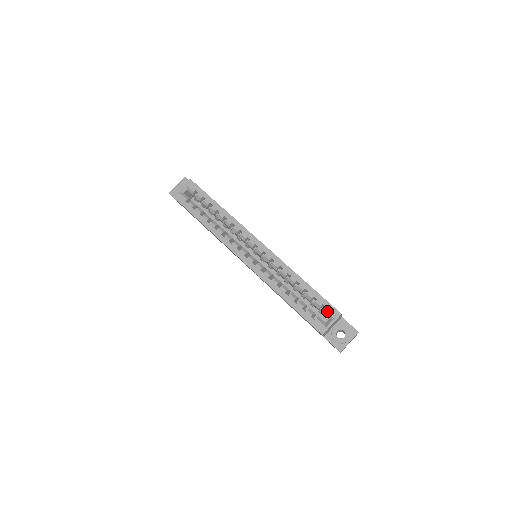
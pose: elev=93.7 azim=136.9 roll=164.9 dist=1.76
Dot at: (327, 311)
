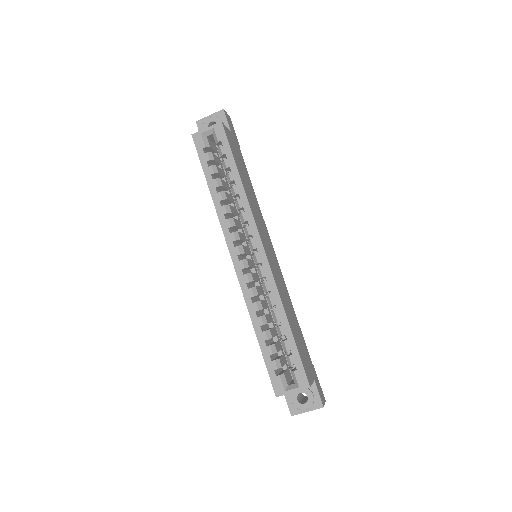
Dot at: (296, 374)
